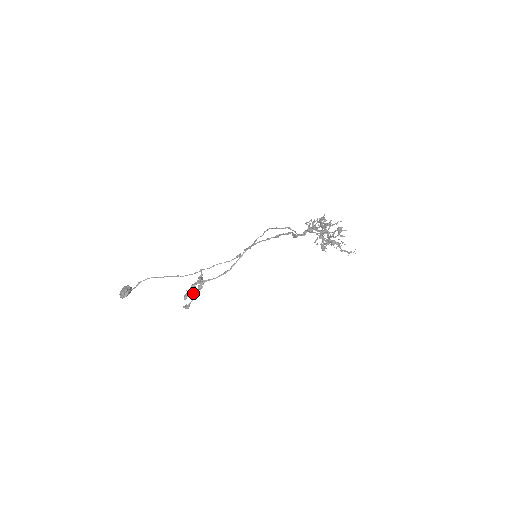
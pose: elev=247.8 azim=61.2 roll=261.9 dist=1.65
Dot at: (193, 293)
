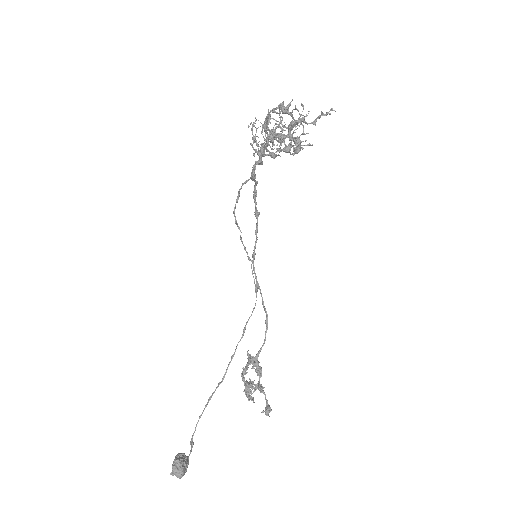
Dot at: (250, 382)
